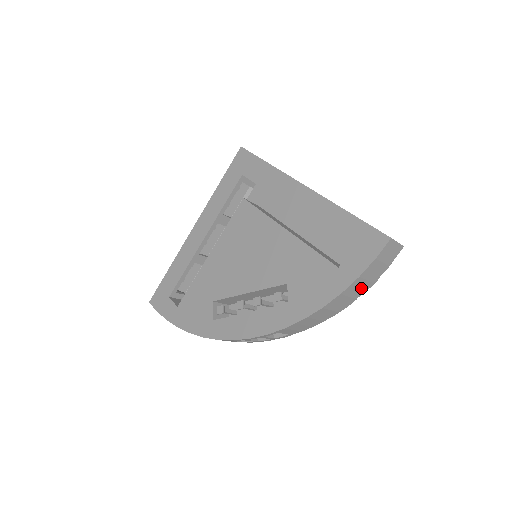
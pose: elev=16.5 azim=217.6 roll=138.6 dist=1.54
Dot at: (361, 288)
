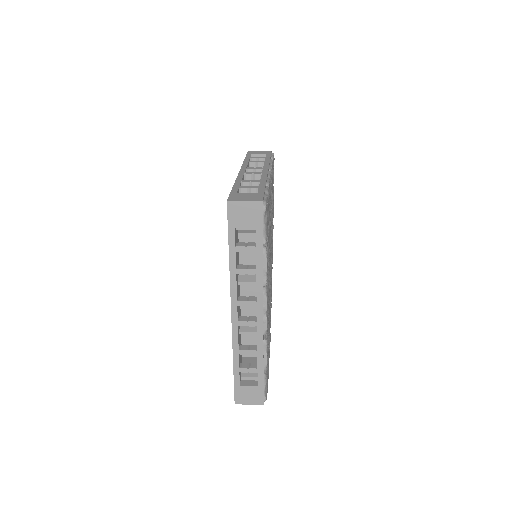
Dot at: occluded
